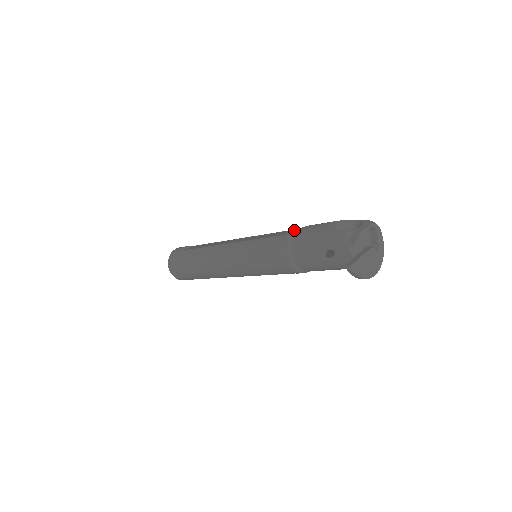
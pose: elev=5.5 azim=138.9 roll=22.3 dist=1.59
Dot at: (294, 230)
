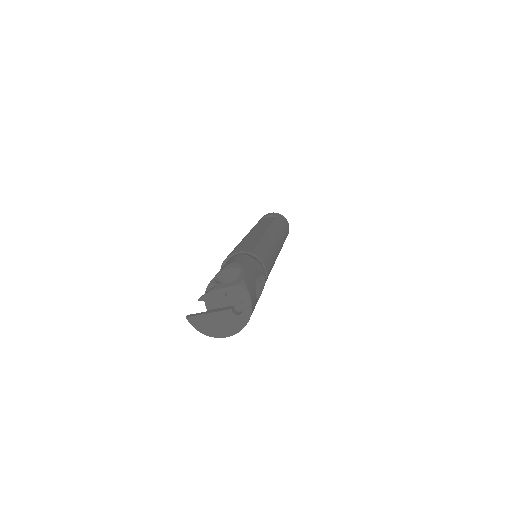
Dot at: (236, 252)
